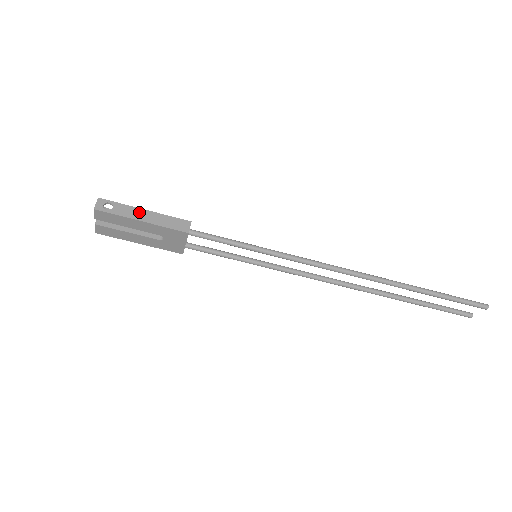
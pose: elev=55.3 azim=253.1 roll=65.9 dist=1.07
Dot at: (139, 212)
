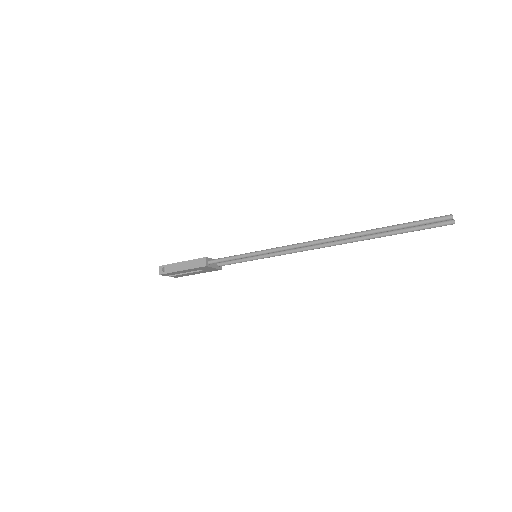
Dot at: (179, 265)
